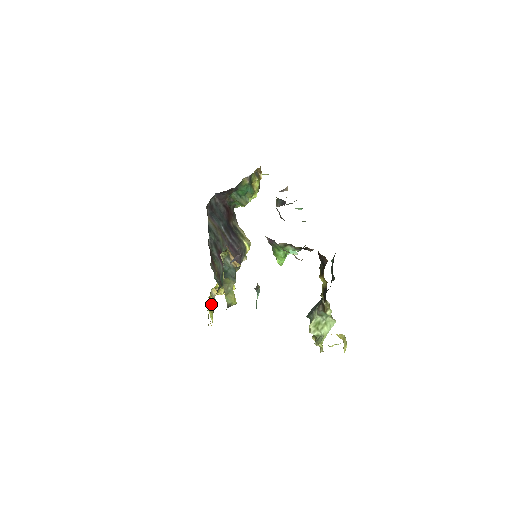
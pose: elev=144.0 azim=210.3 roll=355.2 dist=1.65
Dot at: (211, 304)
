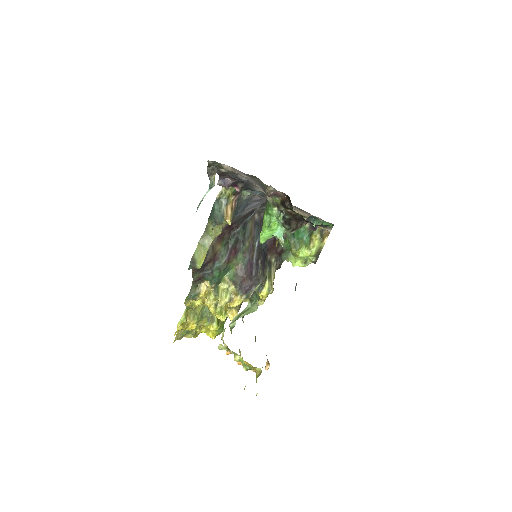
Dot at: (190, 292)
